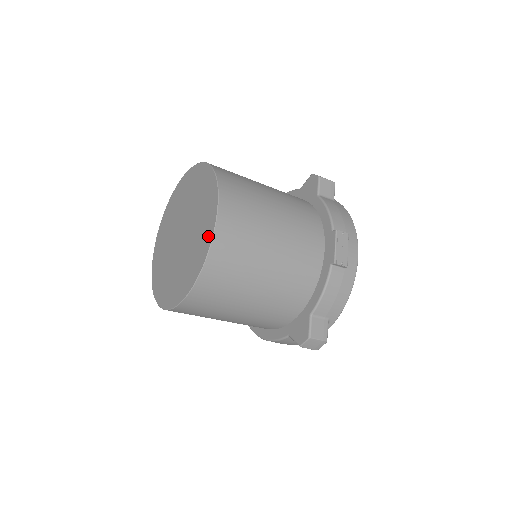
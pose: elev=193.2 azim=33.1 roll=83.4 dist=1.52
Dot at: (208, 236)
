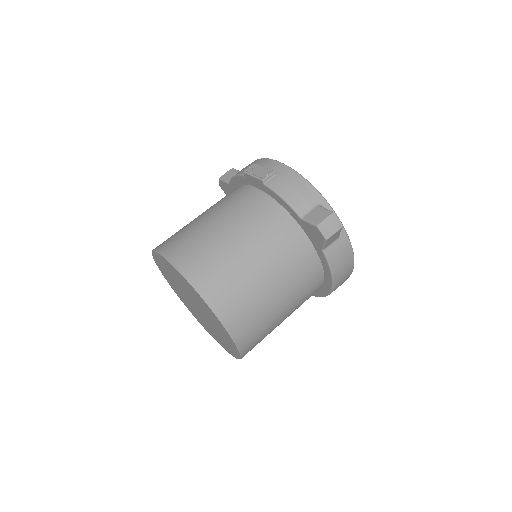
Dot at: (177, 273)
